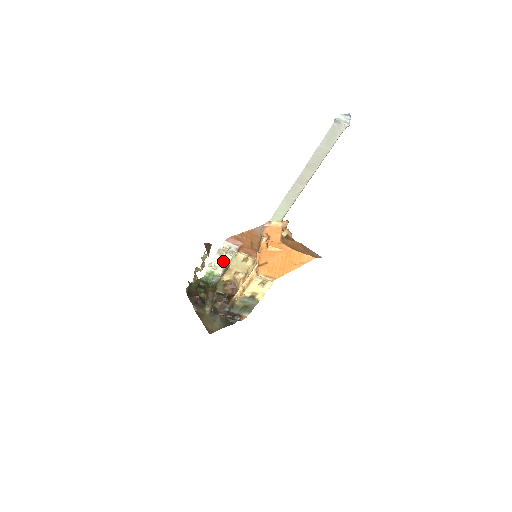
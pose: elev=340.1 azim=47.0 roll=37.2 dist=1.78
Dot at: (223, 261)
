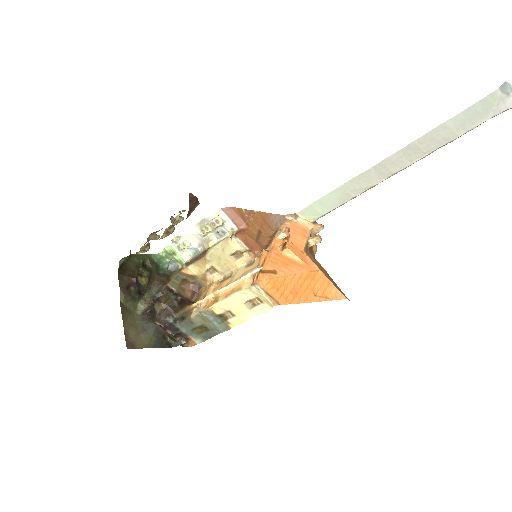
Dot at: (200, 242)
